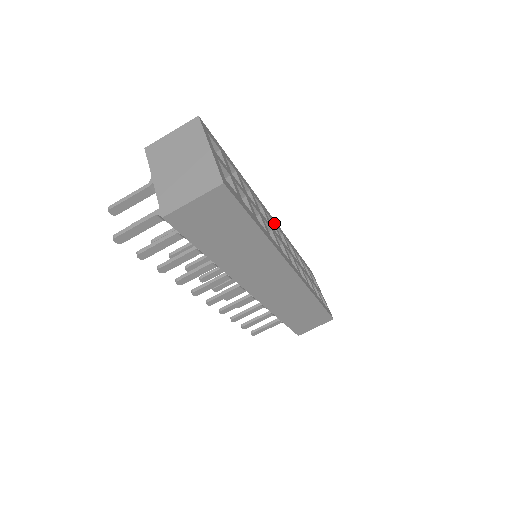
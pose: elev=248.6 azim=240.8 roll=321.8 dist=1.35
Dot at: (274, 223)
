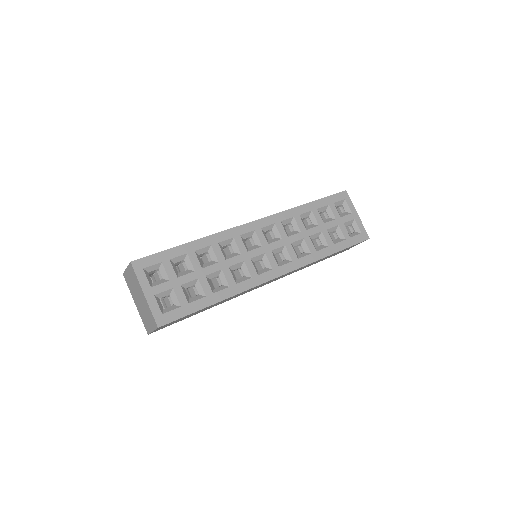
Dot at: (258, 229)
